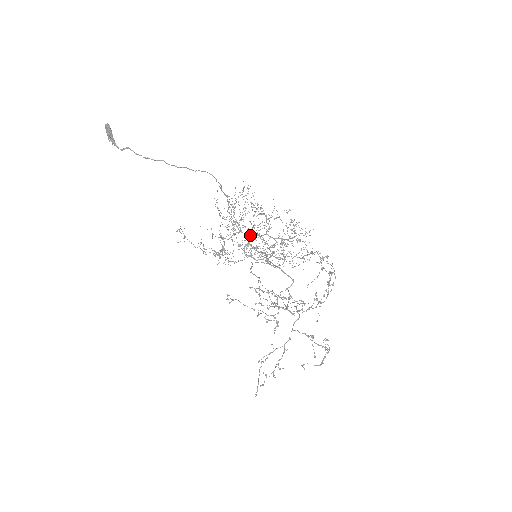
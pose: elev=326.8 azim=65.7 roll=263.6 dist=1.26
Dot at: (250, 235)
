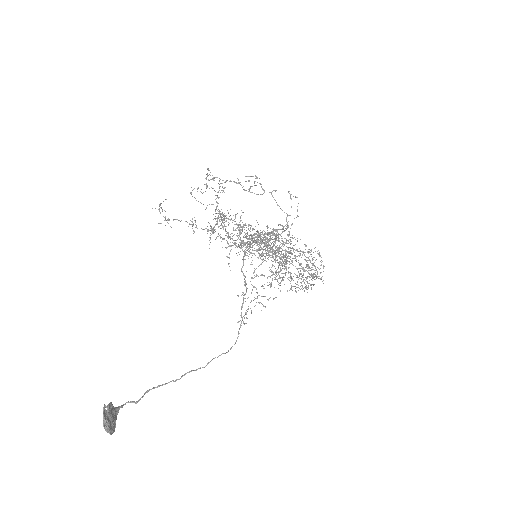
Dot at: occluded
